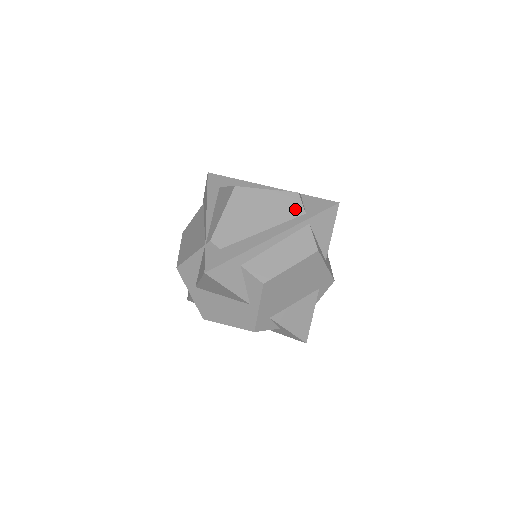
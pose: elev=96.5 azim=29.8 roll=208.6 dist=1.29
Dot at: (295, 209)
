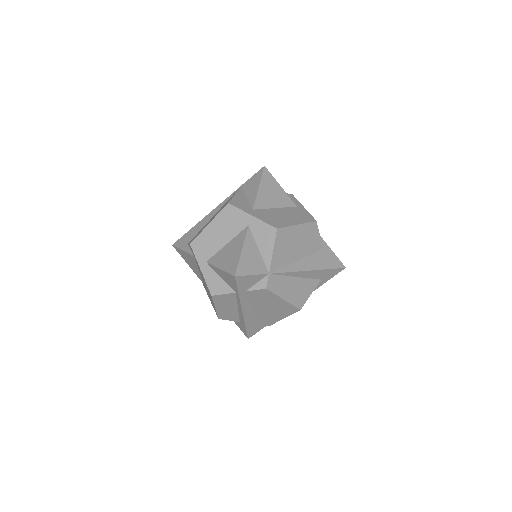
Dot at: occluded
